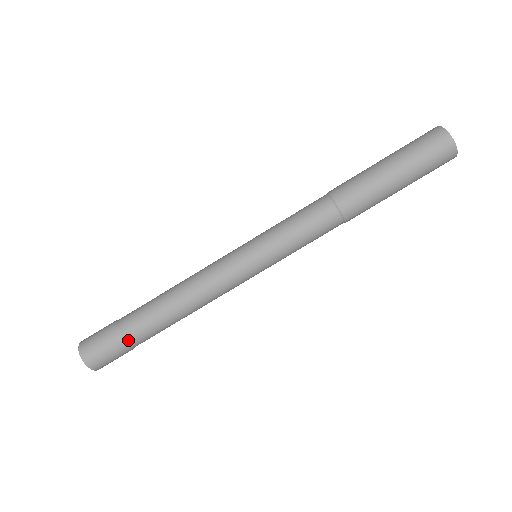
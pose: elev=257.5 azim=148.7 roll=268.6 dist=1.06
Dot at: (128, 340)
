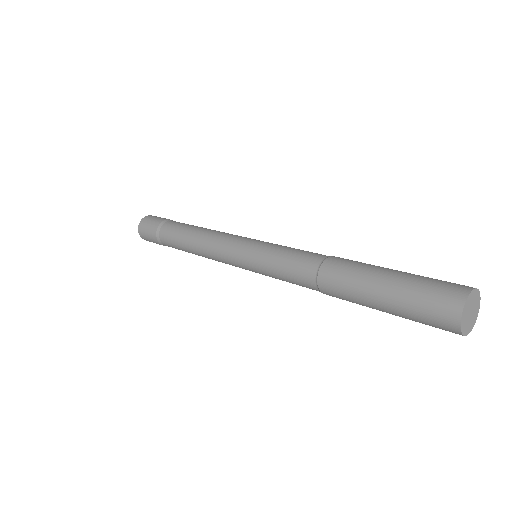
Dot at: (161, 239)
